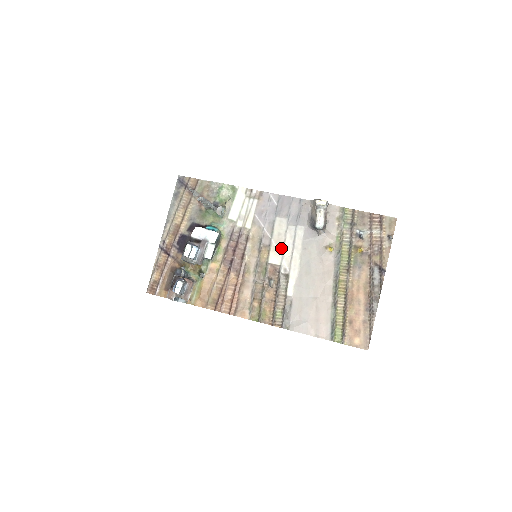
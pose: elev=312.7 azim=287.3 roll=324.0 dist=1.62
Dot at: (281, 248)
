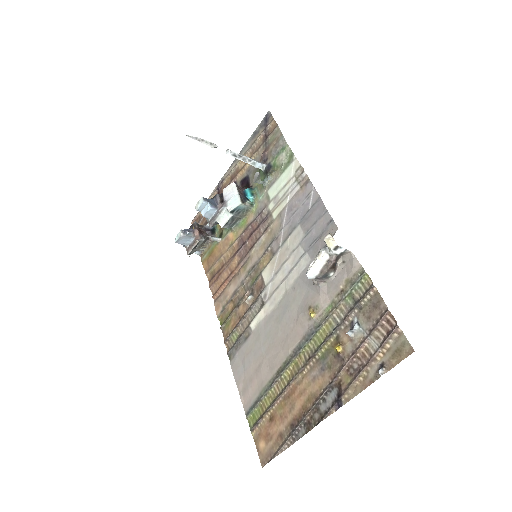
Dot at: (278, 267)
